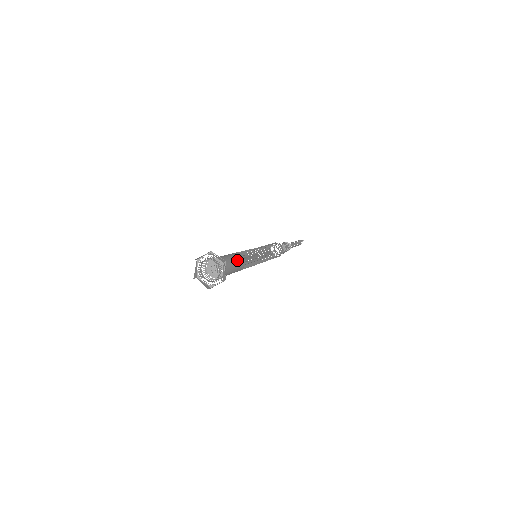
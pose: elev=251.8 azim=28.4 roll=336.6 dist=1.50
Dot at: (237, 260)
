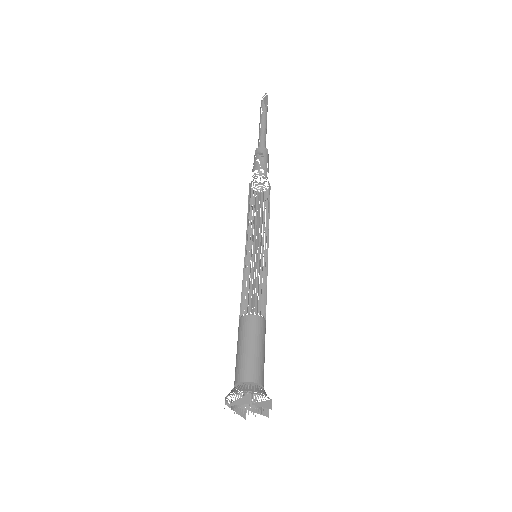
Dot at: (264, 342)
